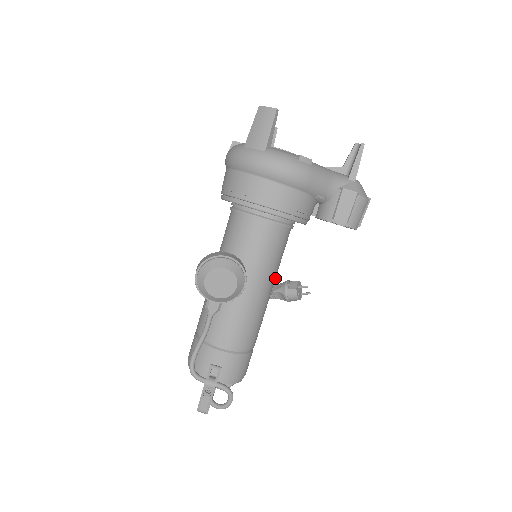
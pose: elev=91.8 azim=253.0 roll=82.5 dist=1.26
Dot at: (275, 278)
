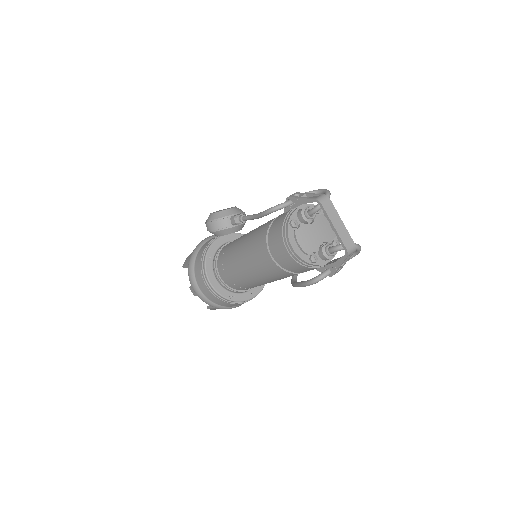
Dot at: occluded
